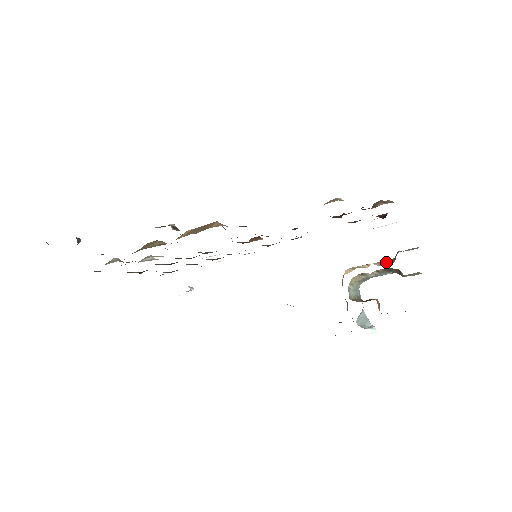
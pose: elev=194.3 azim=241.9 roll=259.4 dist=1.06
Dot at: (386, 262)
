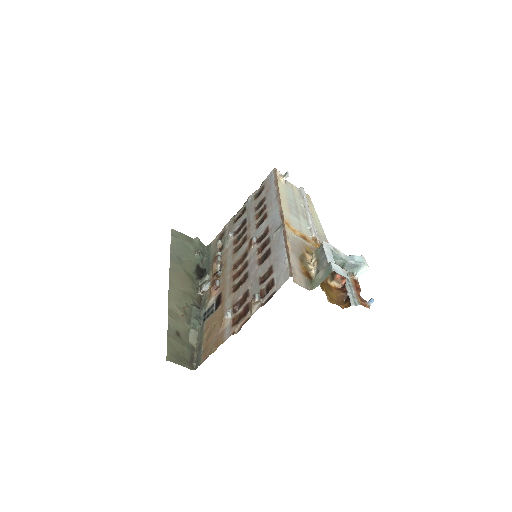
Dot at: occluded
